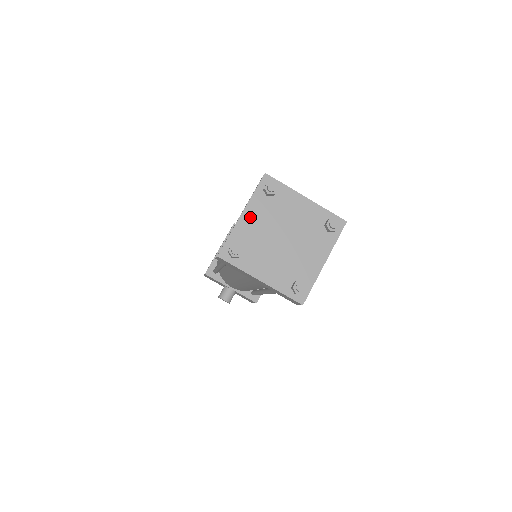
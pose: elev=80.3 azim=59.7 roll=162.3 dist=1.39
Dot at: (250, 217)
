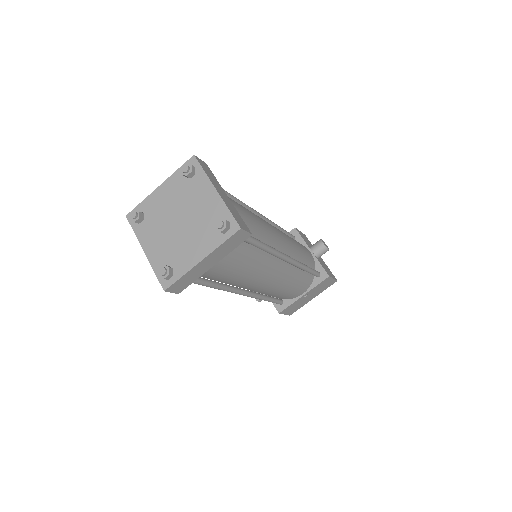
Dot at: (164, 191)
